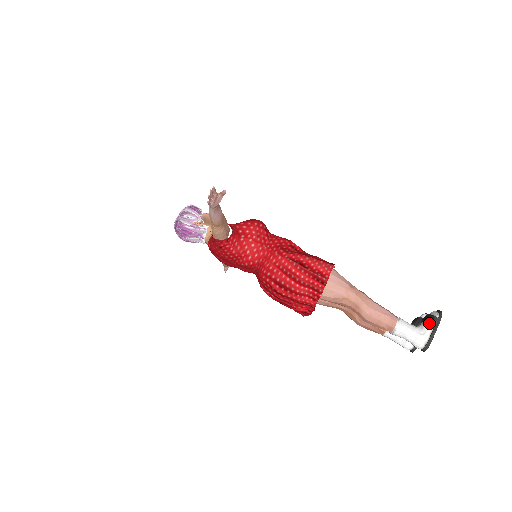
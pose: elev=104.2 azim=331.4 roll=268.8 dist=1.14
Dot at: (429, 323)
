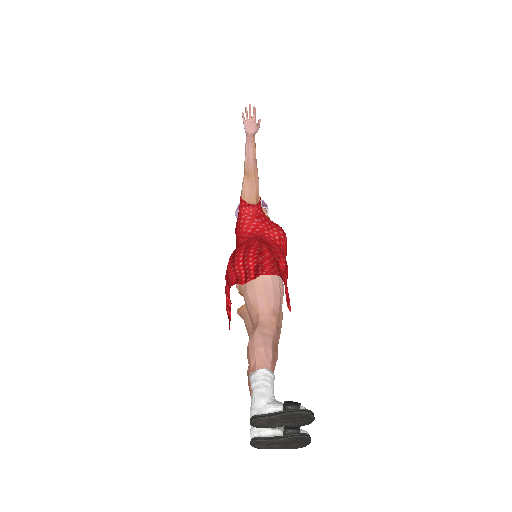
Dot at: (287, 401)
